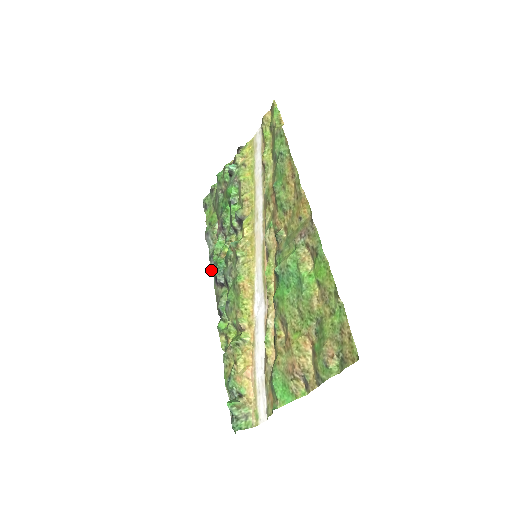
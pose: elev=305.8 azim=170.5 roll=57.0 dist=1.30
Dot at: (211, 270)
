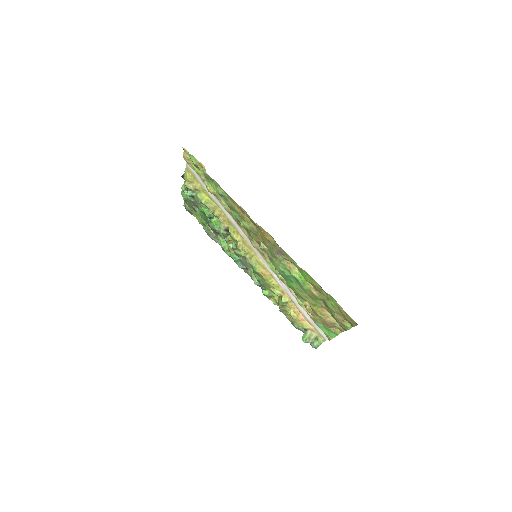
Dot at: occluded
